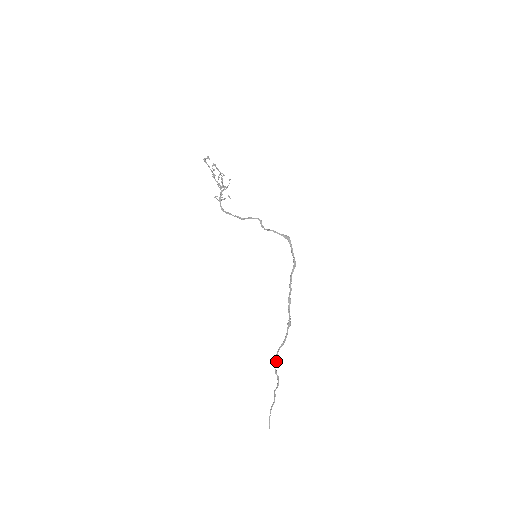
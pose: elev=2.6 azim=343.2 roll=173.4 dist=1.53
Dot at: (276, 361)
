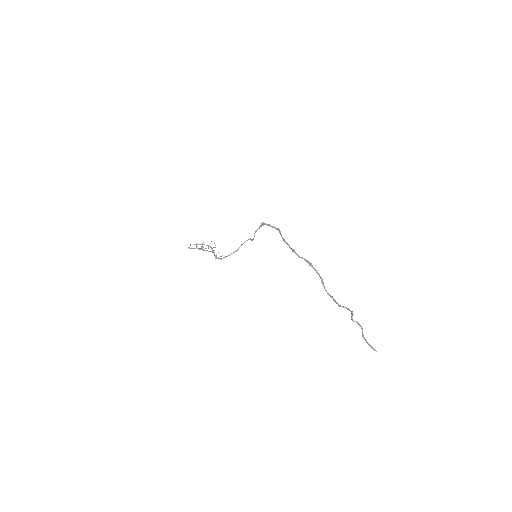
Dot at: (333, 299)
